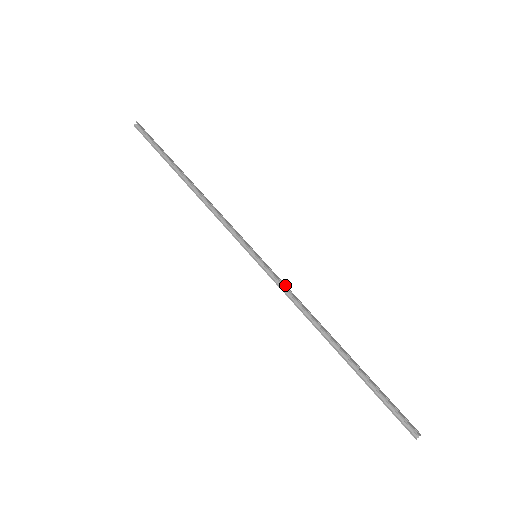
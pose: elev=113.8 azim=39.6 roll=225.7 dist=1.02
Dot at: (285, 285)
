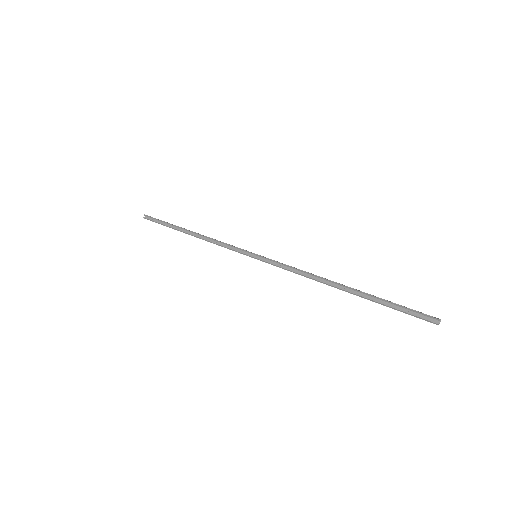
Dot at: (285, 264)
